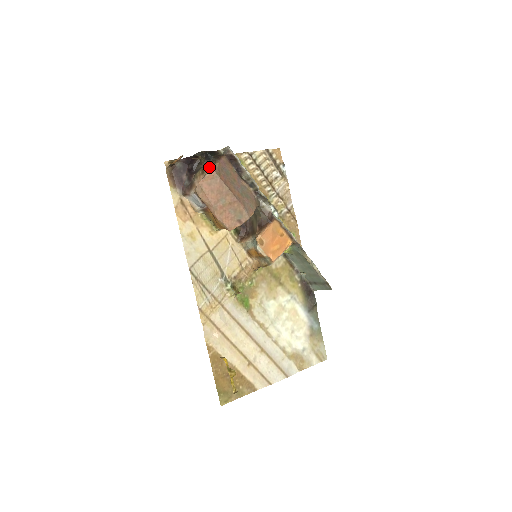
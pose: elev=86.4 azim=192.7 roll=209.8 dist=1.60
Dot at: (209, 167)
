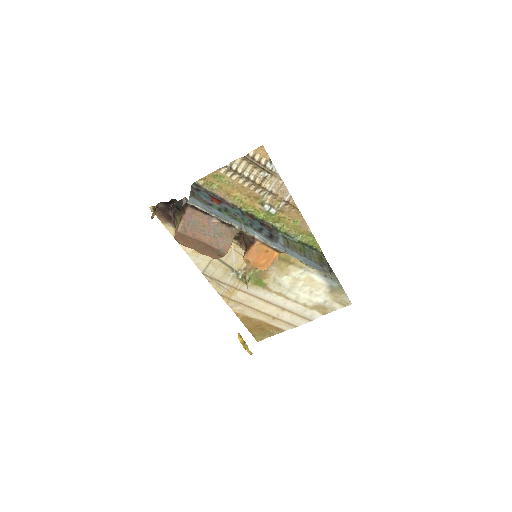
Dot at: (178, 221)
